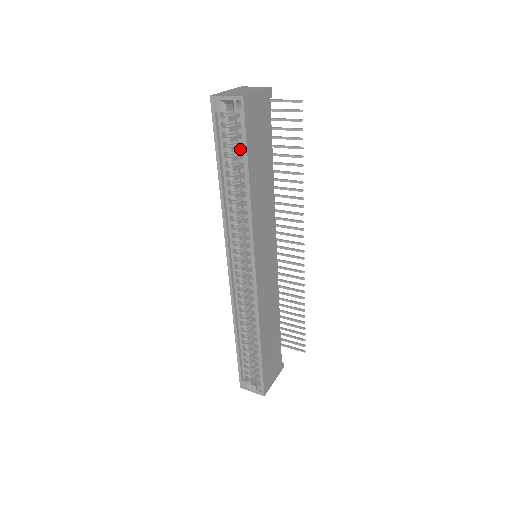
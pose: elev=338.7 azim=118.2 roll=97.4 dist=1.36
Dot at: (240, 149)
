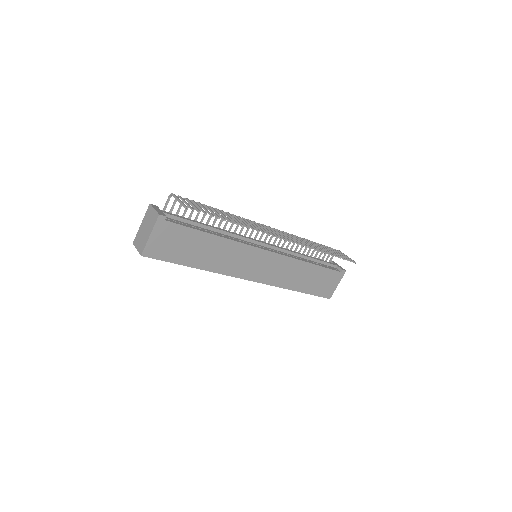
Dot at: occluded
